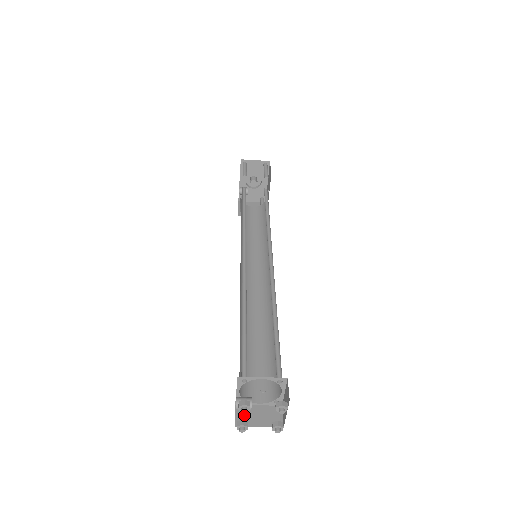
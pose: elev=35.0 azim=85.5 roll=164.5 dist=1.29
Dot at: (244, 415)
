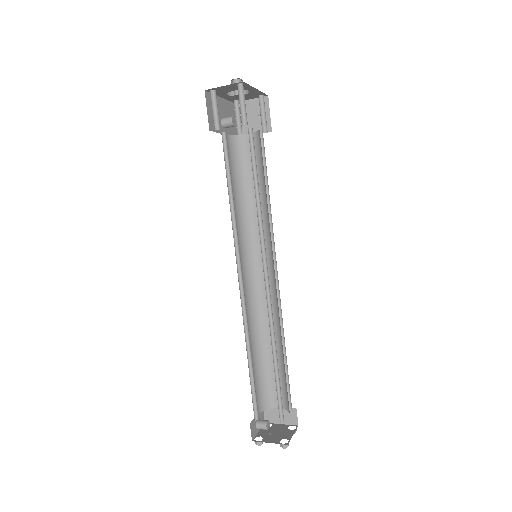
Dot at: (270, 415)
